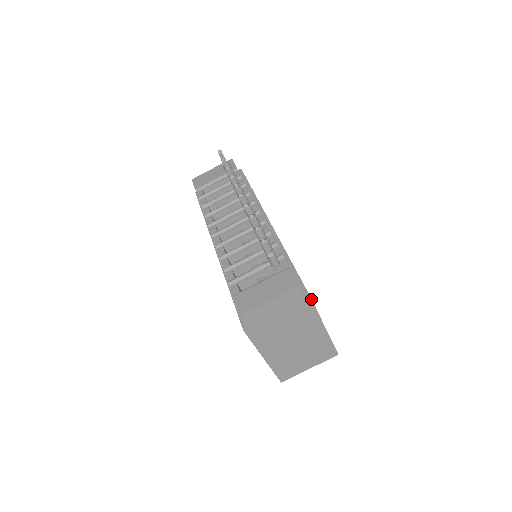
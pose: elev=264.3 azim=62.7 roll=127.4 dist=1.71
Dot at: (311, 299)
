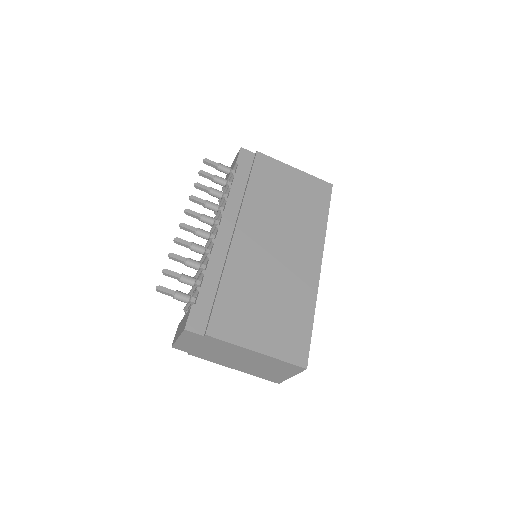
Dot at: (209, 336)
